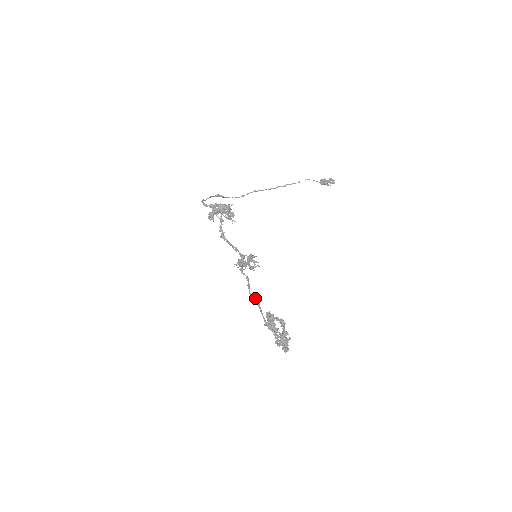
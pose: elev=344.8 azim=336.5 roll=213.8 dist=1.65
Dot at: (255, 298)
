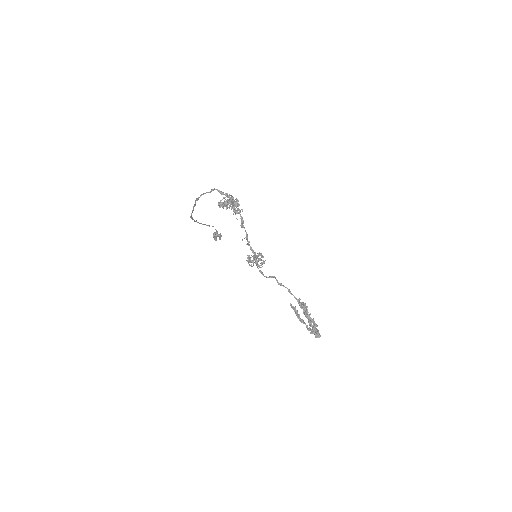
Dot at: (284, 286)
